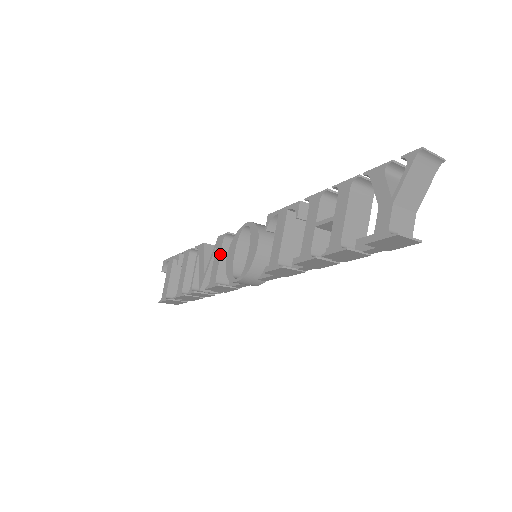
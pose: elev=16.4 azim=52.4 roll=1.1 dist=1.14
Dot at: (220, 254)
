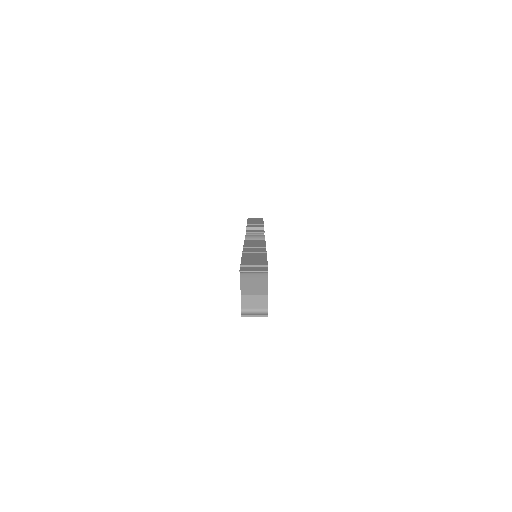
Dot at: occluded
